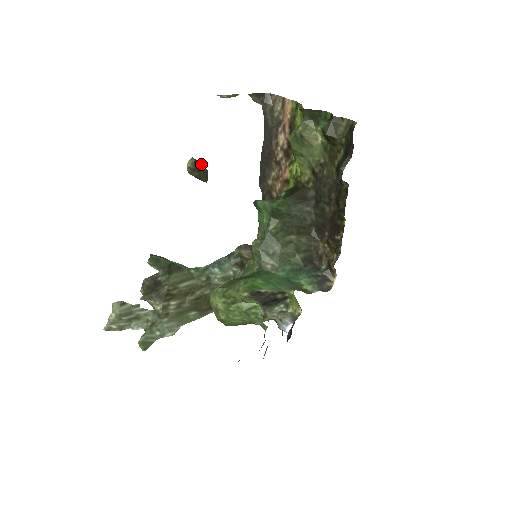
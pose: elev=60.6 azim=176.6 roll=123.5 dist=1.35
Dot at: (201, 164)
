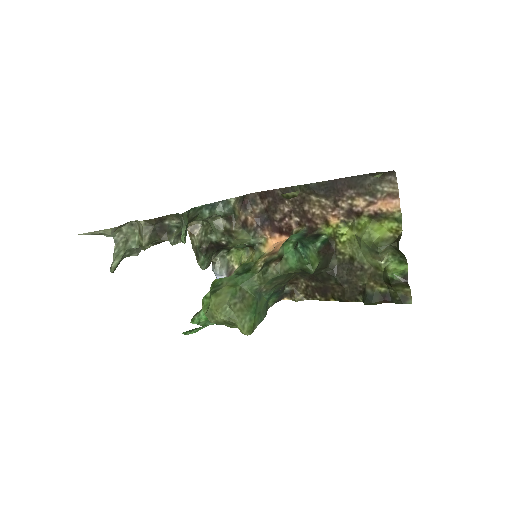
Dot at: occluded
